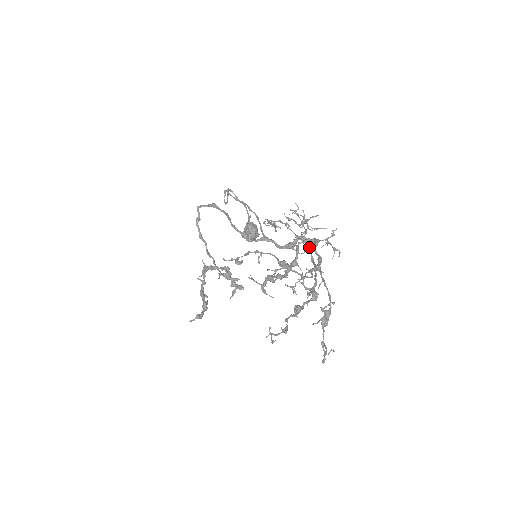
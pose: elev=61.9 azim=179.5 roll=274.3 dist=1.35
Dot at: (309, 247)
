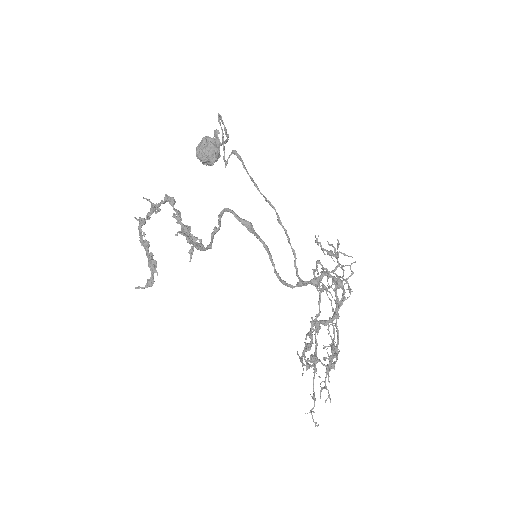
Dot at: occluded
